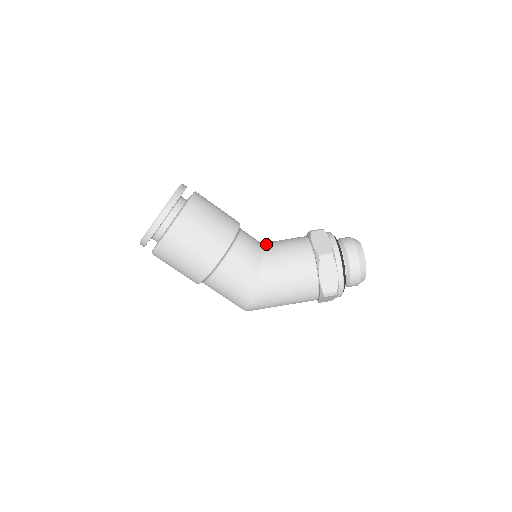
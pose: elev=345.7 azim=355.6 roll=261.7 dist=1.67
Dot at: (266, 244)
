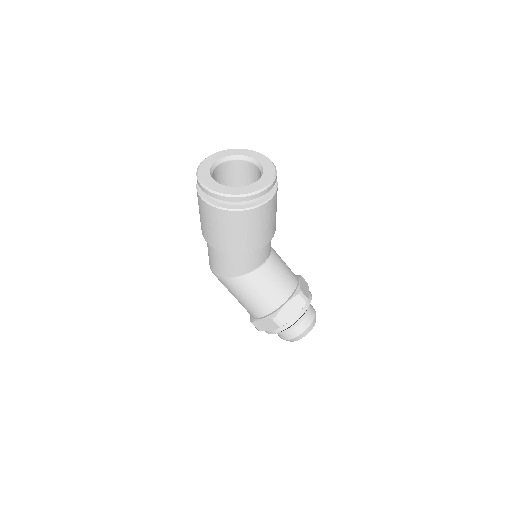
Dot at: (268, 264)
